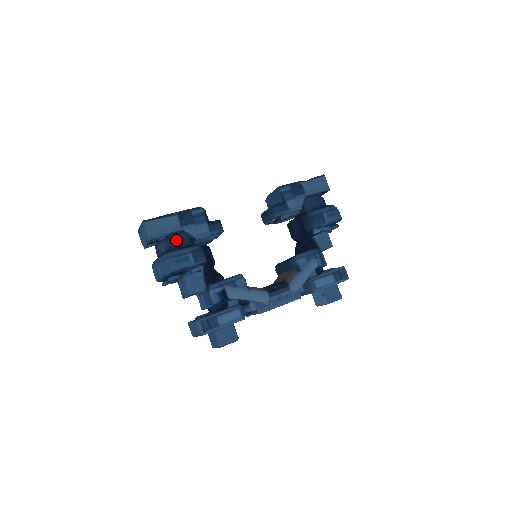
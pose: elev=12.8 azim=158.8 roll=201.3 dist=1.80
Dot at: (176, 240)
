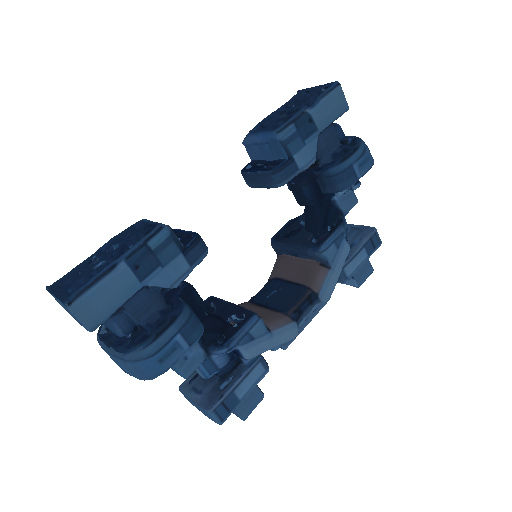
Dot at: (139, 310)
